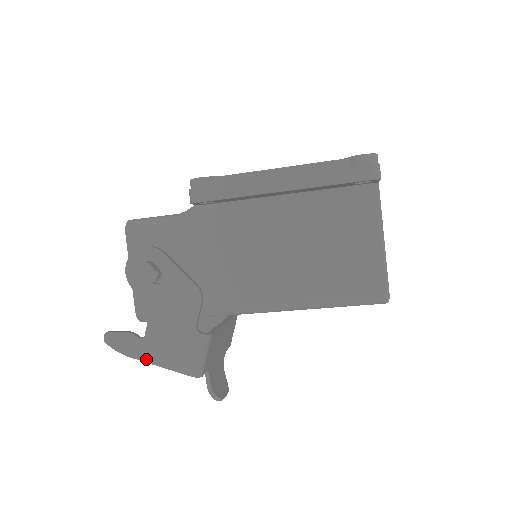
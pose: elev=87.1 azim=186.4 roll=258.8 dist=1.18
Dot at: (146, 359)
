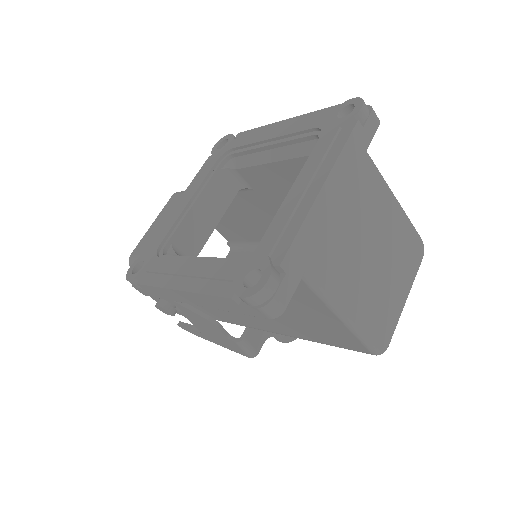
Dot at: (213, 342)
